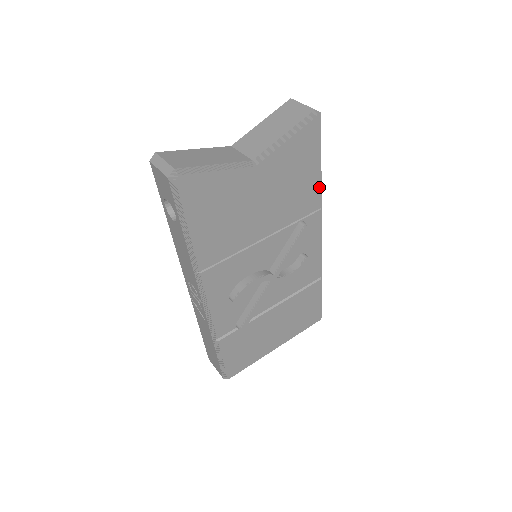
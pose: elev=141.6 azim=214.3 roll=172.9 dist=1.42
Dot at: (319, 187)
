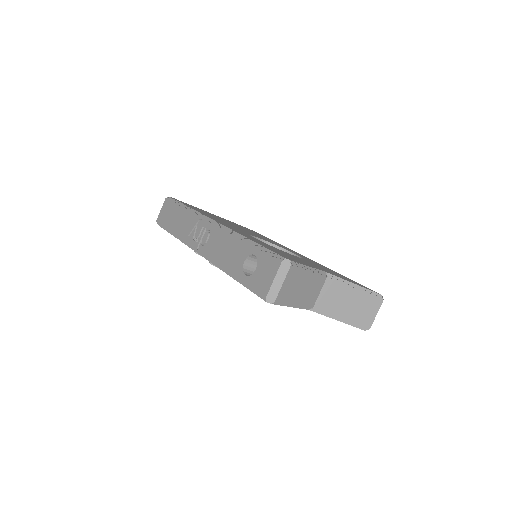
Dot at: occluded
